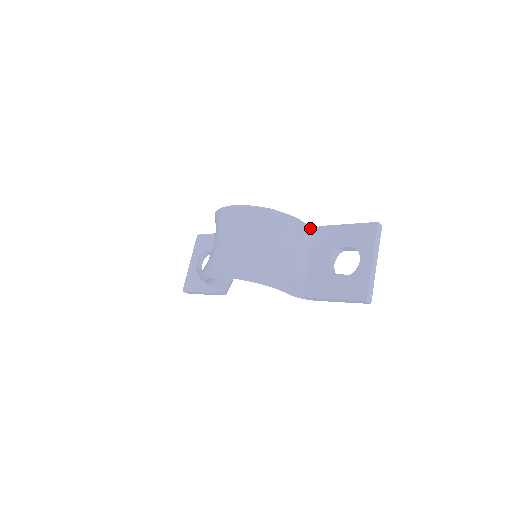
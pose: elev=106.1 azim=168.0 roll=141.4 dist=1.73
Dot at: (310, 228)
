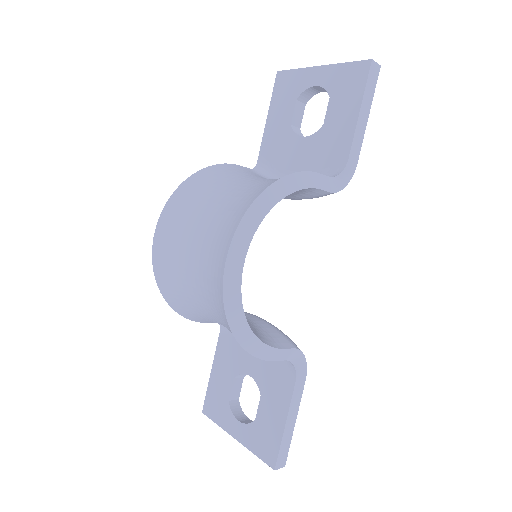
Dot at: (252, 170)
